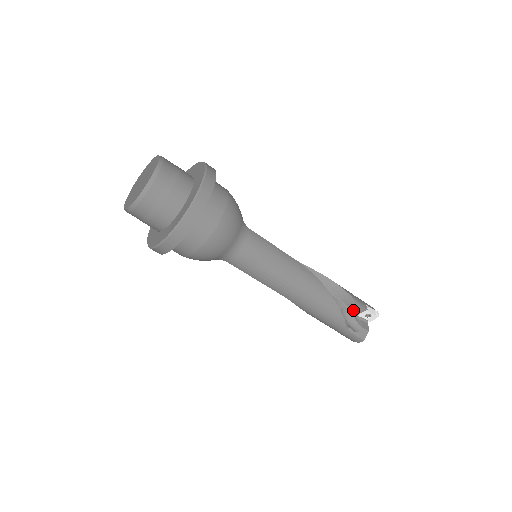
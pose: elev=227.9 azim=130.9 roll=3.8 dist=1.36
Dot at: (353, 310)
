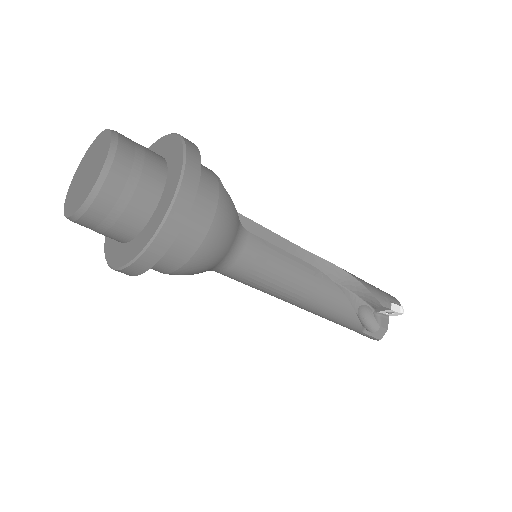
Dot at: (373, 307)
